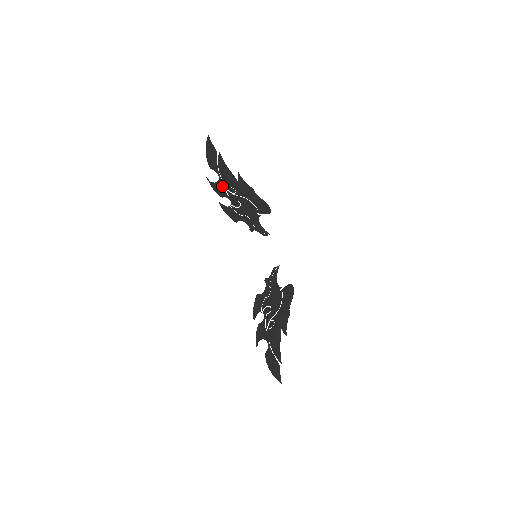
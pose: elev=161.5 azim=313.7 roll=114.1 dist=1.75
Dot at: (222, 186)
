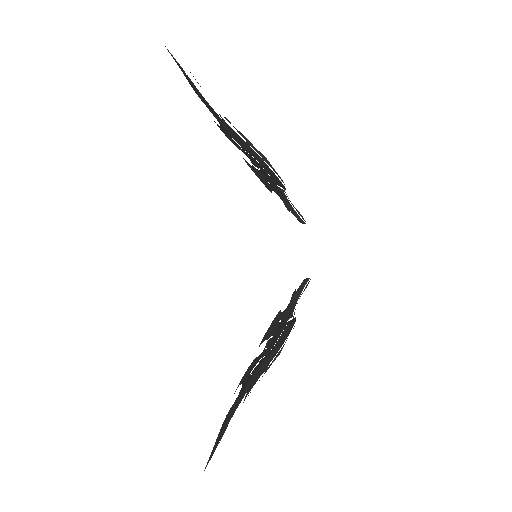
Dot at: (227, 133)
